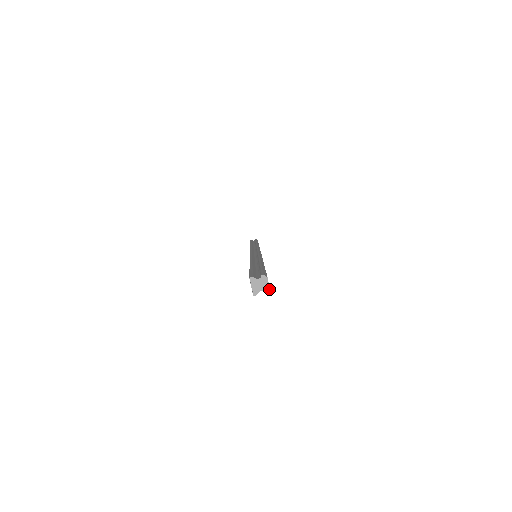
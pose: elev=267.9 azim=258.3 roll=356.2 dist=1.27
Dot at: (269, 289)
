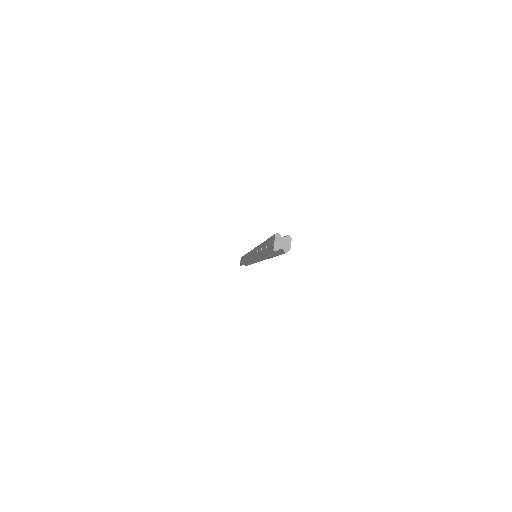
Dot at: occluded
